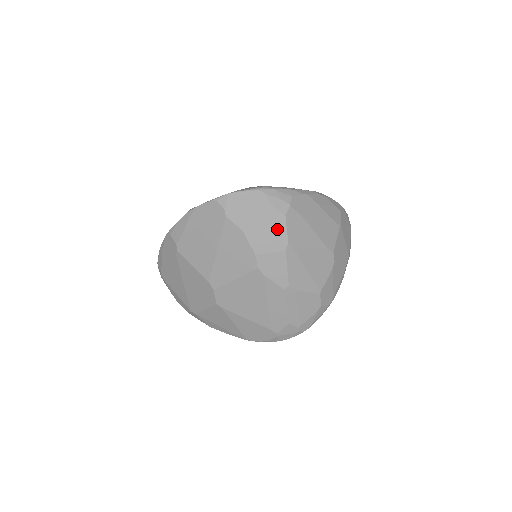
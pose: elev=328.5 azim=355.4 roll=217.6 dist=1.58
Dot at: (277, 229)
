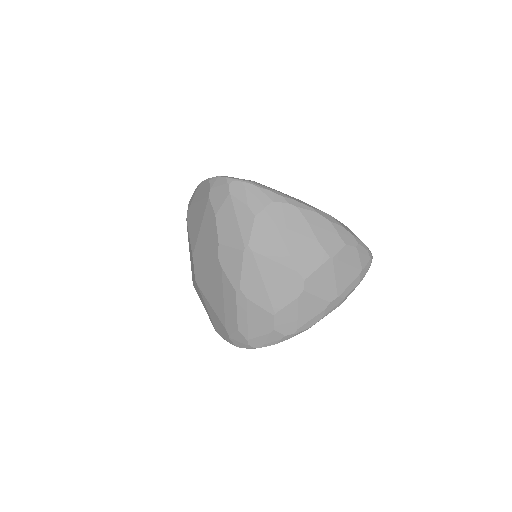
Dot at: (243, 226)
